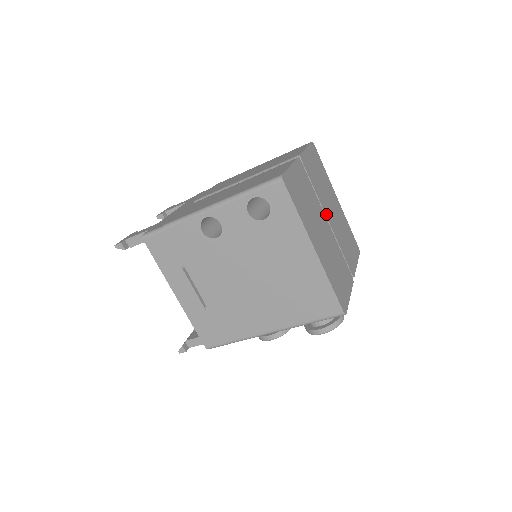
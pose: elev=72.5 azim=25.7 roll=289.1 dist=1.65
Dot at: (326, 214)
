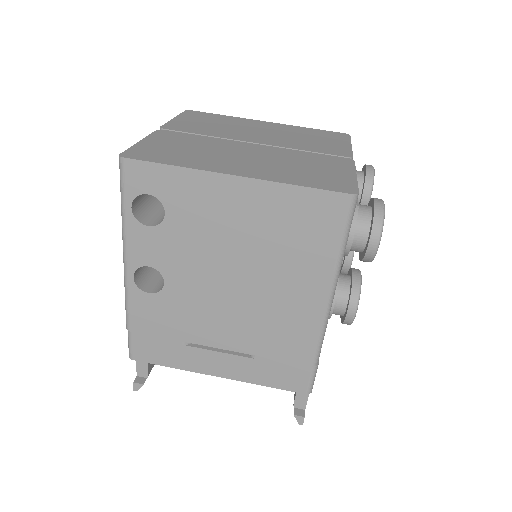
Dot at: (247, 141)
